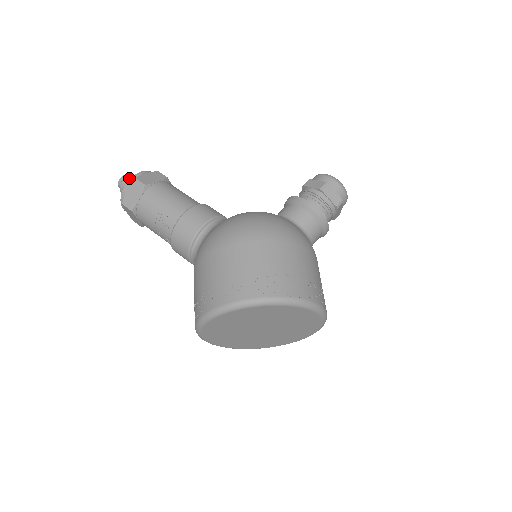
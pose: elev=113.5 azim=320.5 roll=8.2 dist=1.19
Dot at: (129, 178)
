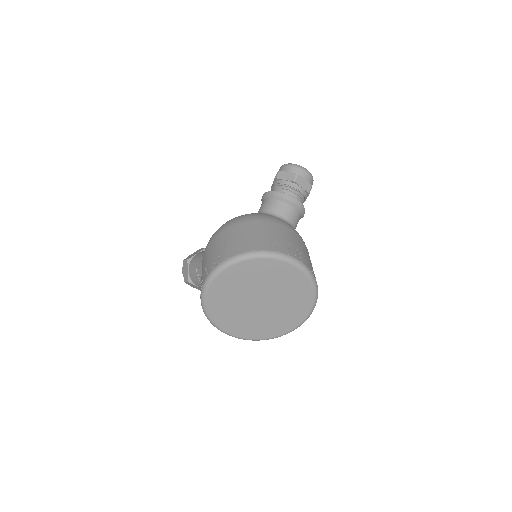
Dot at: occluded
